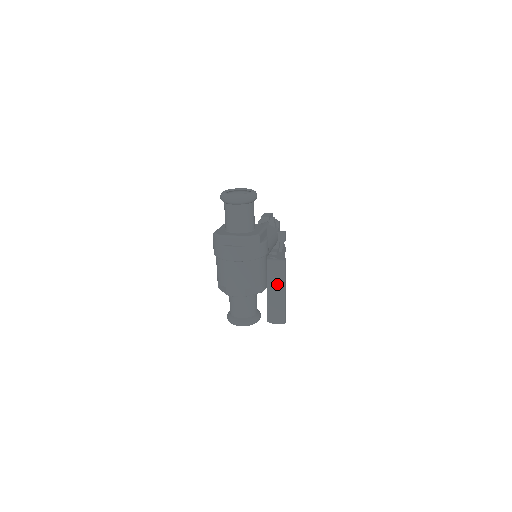
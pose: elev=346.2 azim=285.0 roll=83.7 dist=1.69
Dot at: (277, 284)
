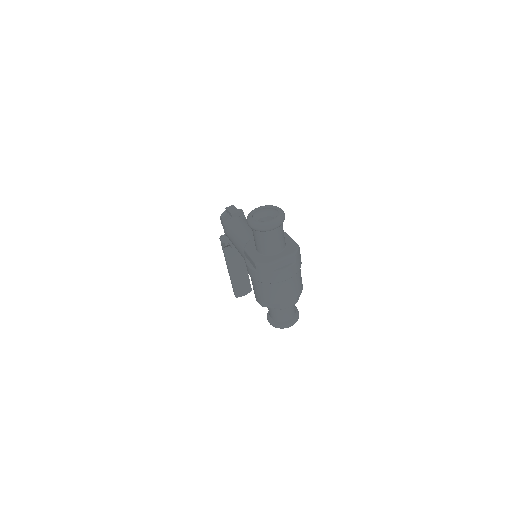
Dot at: (237, 262)
